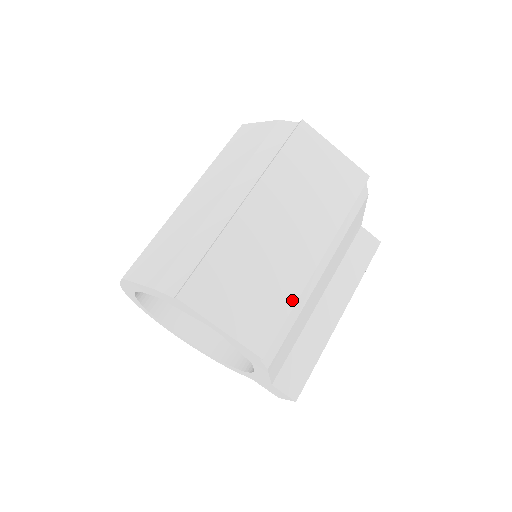
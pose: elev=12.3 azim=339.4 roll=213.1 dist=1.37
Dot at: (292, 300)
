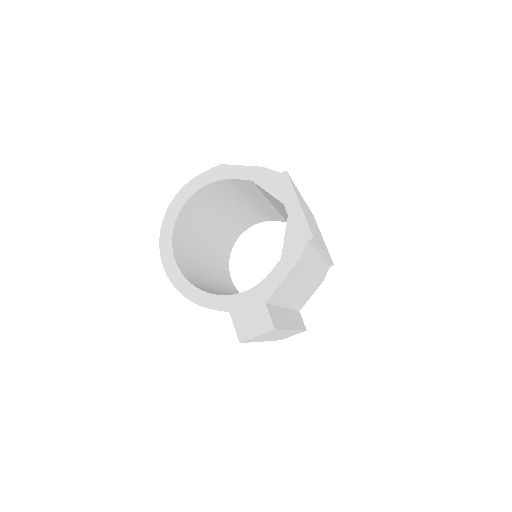
Dot at: (319, 244)
